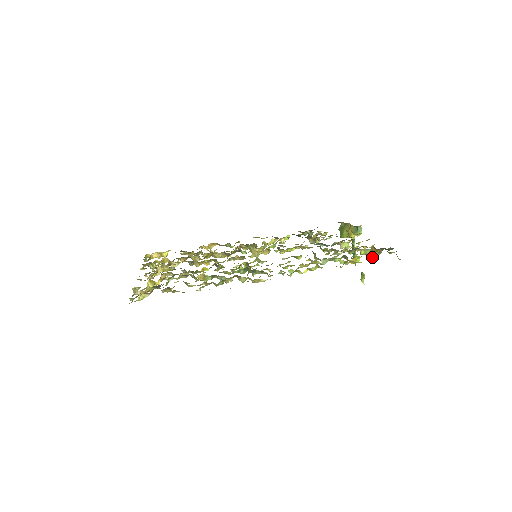
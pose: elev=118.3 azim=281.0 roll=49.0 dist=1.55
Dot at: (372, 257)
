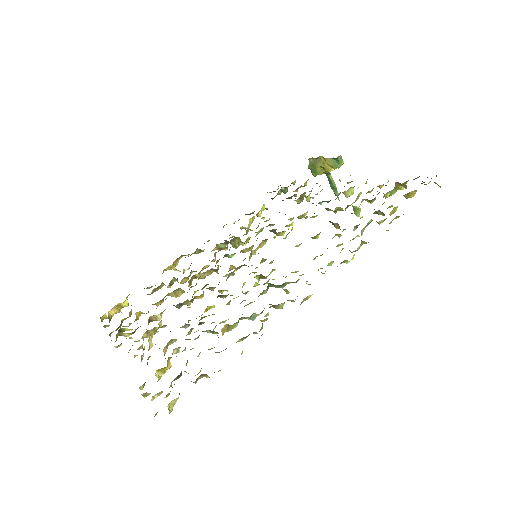
Dot at: (407, 198)
